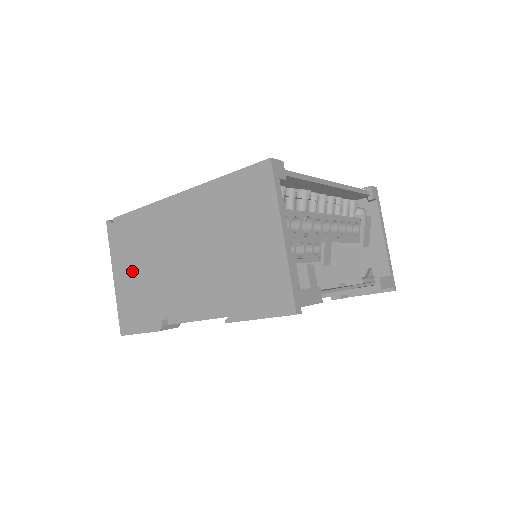
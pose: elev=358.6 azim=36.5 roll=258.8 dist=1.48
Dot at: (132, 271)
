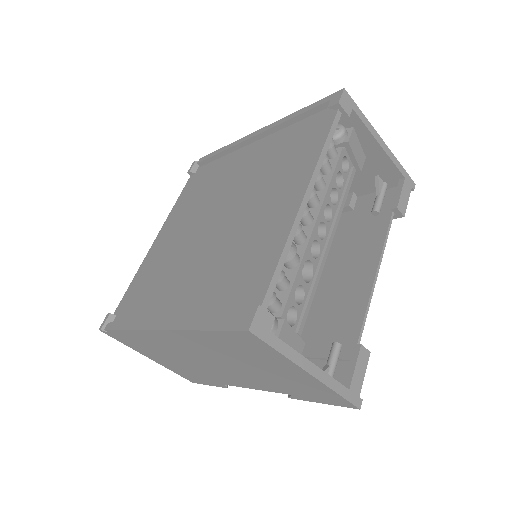
Dot at: (164, 359)
